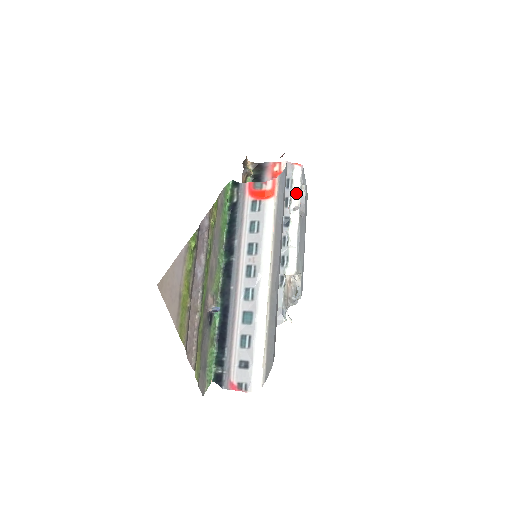
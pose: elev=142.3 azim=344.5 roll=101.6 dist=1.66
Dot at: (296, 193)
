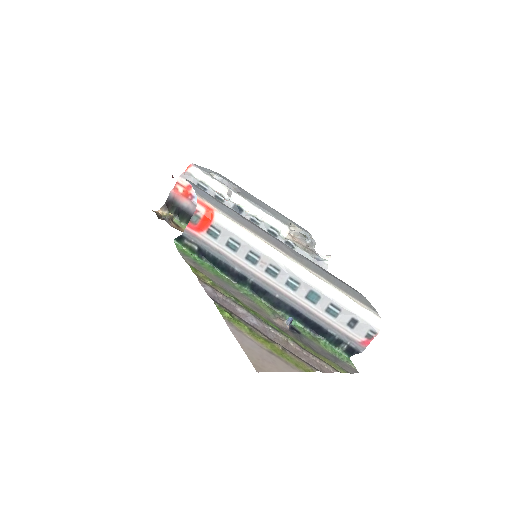
Dot at: (215, 185)
